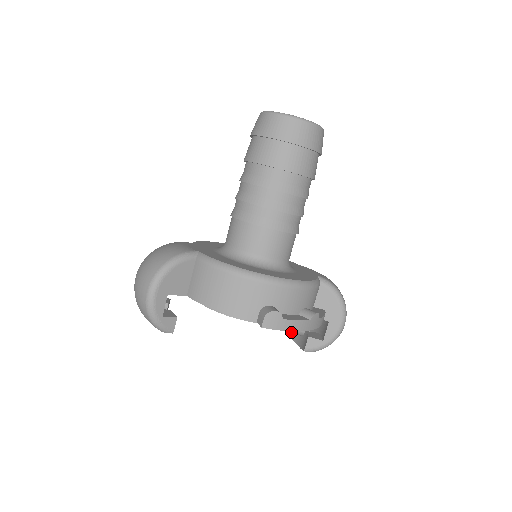
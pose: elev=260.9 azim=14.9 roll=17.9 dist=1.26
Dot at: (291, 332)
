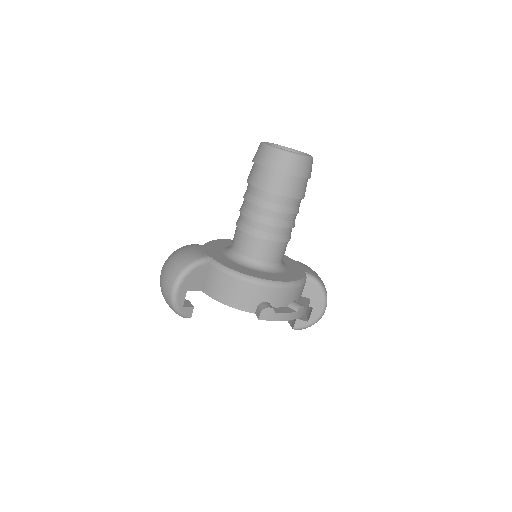
Dot at: occluded
